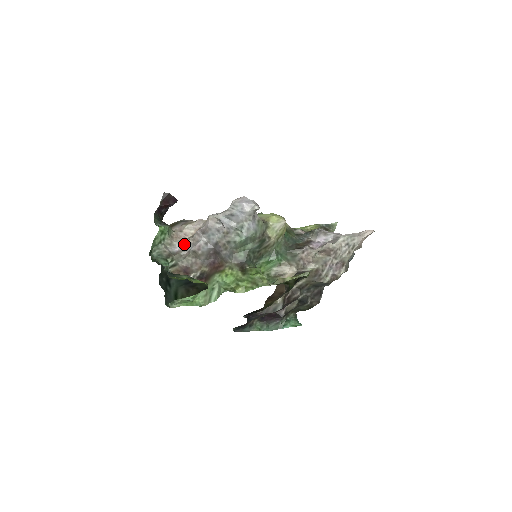
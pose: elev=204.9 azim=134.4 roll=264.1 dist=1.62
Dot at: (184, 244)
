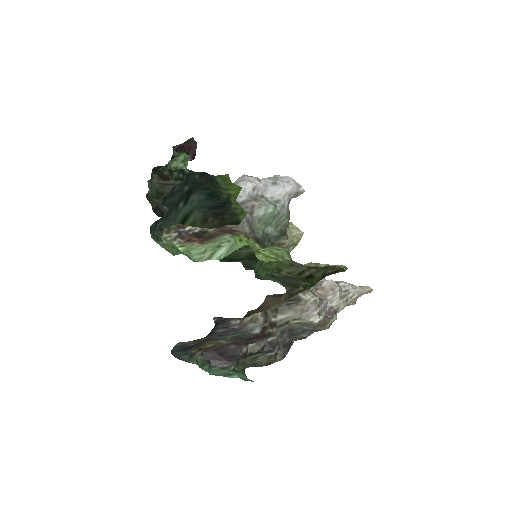
Dot at: occluded
